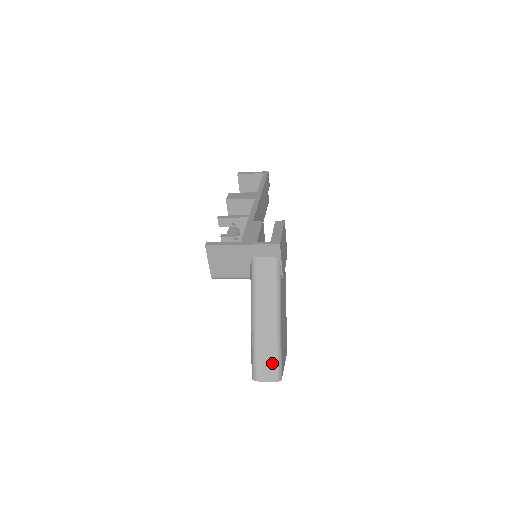
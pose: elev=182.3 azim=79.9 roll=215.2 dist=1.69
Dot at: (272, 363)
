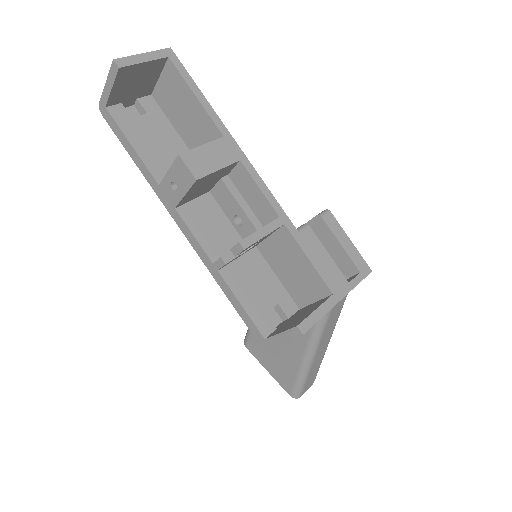
Dot at: (316, 373)
